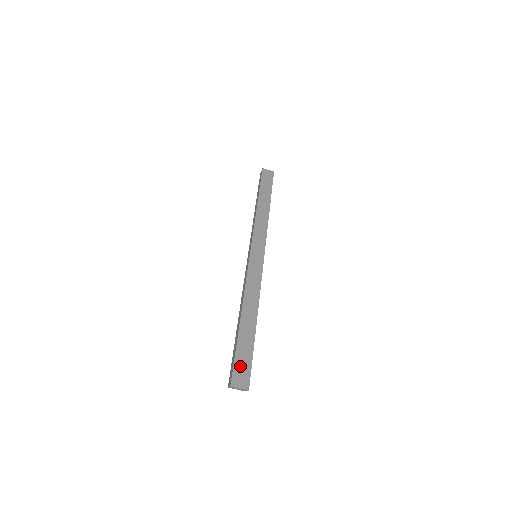
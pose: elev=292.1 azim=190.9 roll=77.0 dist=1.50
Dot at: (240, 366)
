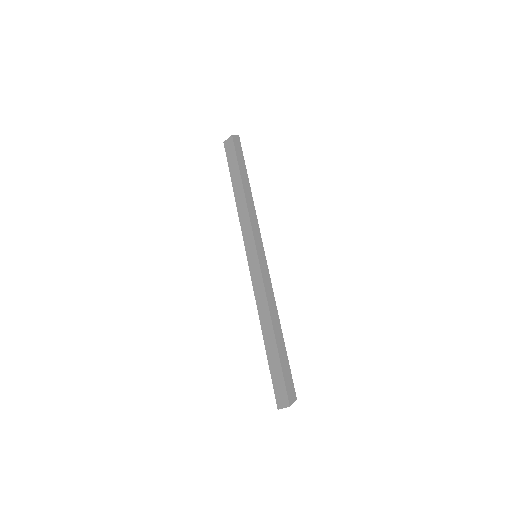
Dot at: (277, 387)
